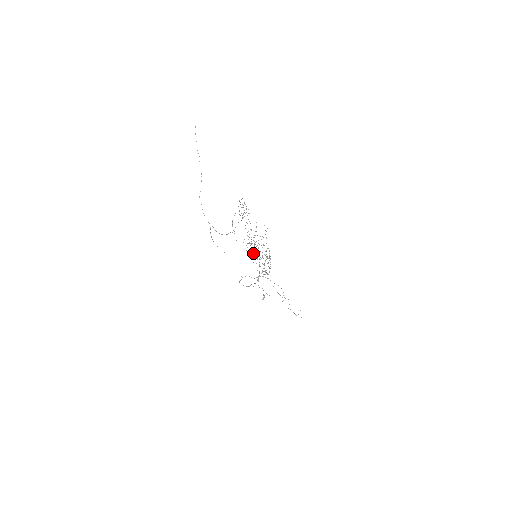
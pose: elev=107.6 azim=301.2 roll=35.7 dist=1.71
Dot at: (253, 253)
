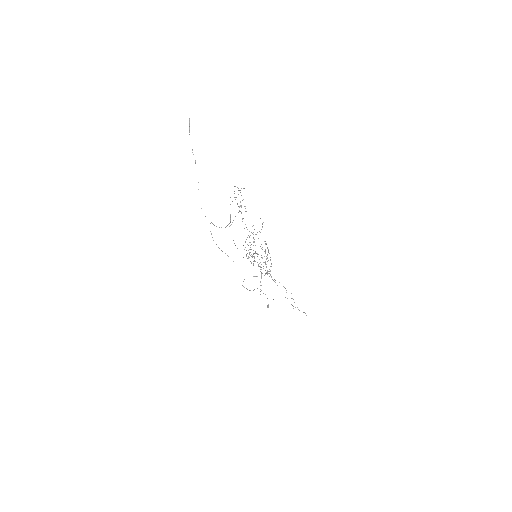
Dot at: occluded
